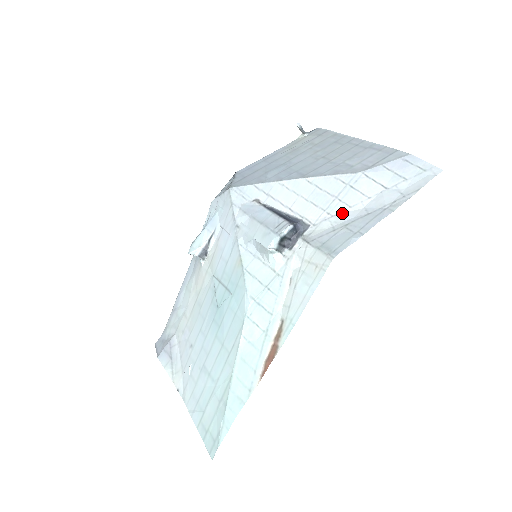
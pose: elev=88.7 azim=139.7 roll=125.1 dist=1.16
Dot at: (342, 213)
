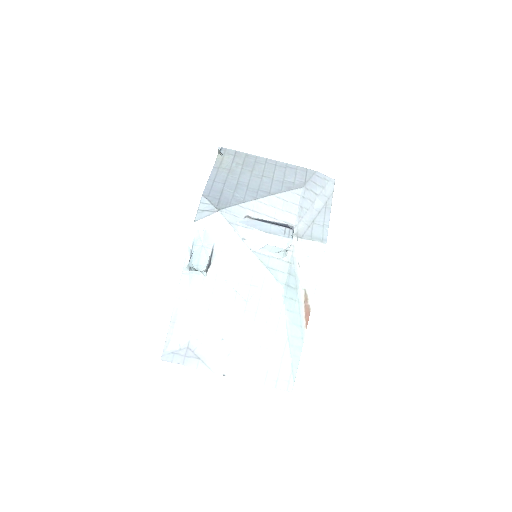
Dot at: (306, 215)
